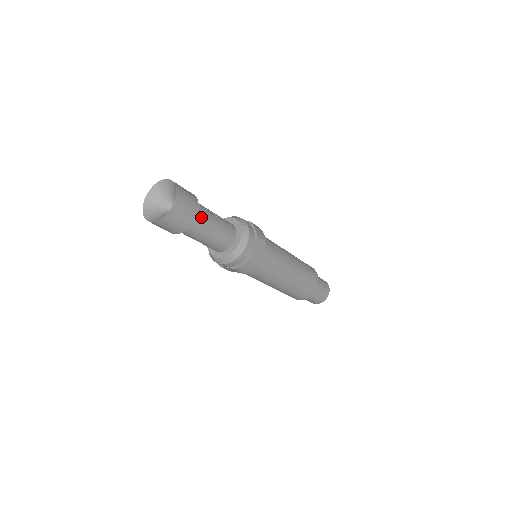
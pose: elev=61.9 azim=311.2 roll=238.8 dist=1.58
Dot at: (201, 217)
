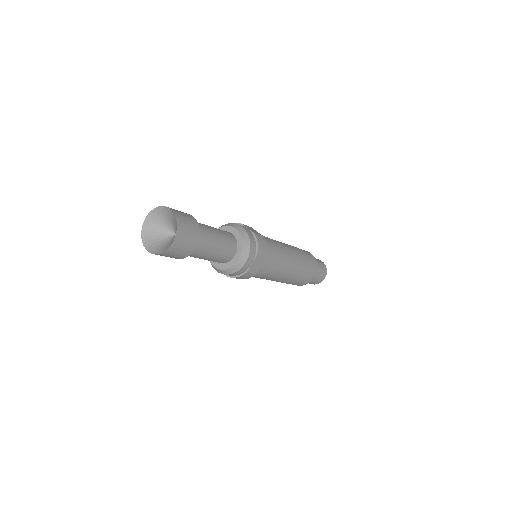
Dot at: occluded
